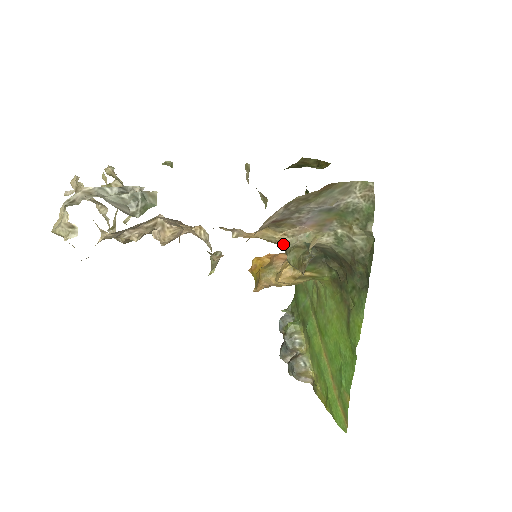
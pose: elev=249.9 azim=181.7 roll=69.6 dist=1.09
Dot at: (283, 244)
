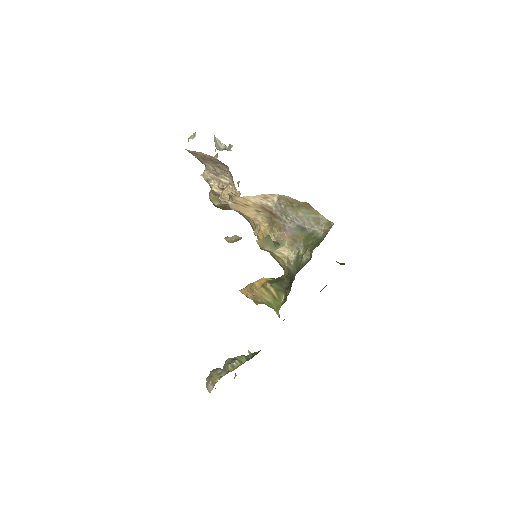
Dot at: occluded
